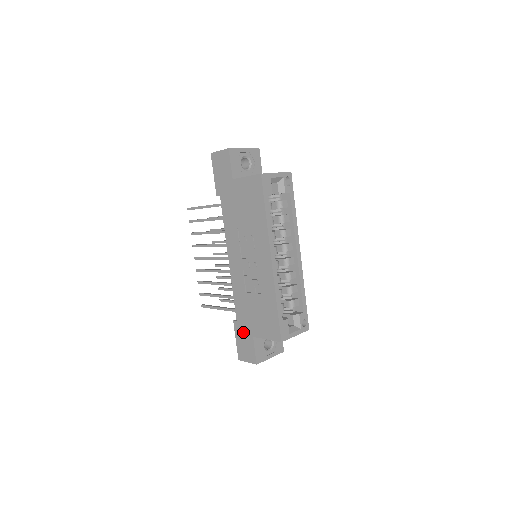
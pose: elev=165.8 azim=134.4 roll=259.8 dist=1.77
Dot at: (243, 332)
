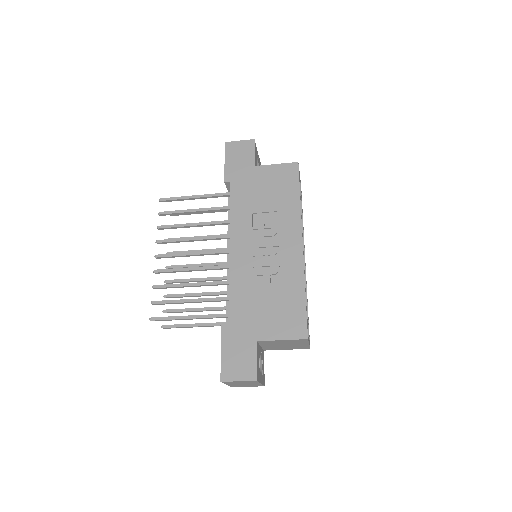
Dot at: (238, 338)
